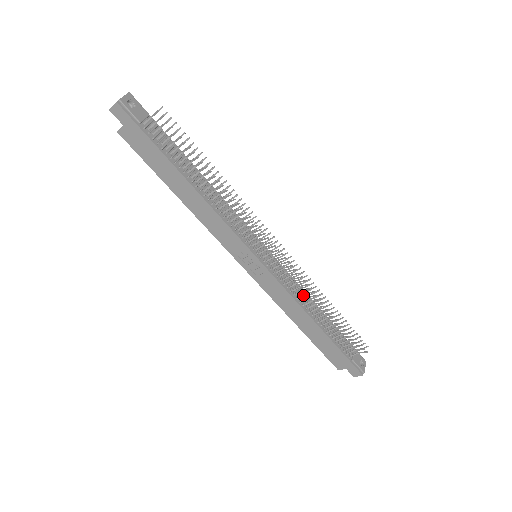
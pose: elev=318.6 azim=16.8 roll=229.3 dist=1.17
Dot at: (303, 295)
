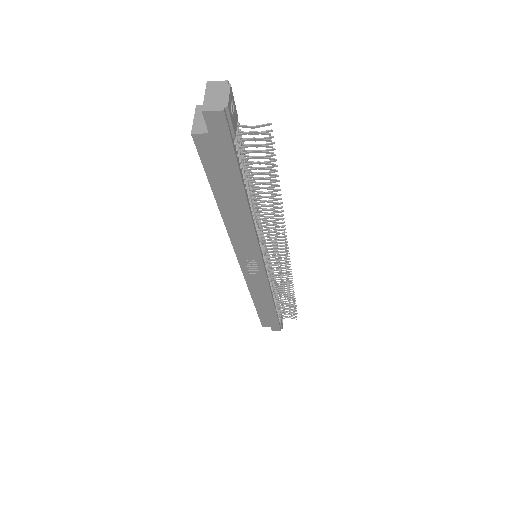
Dot at: (277, 286)
